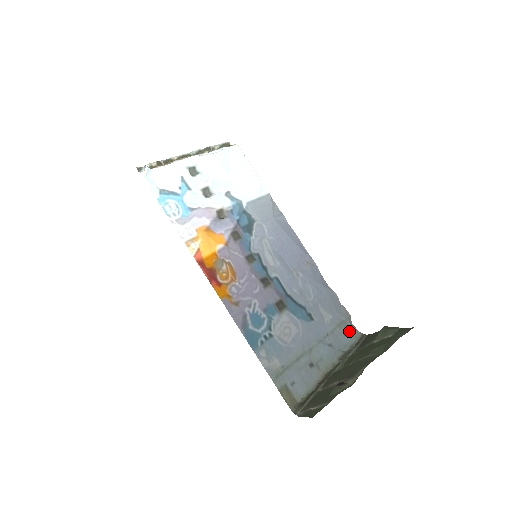
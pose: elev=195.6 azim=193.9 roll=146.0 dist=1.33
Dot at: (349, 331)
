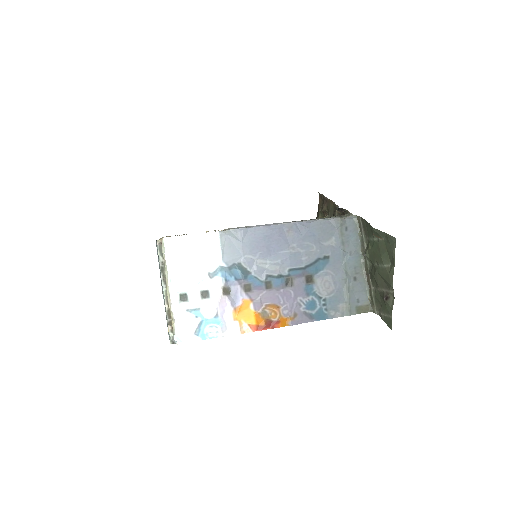
Dot at: (349, 228)
